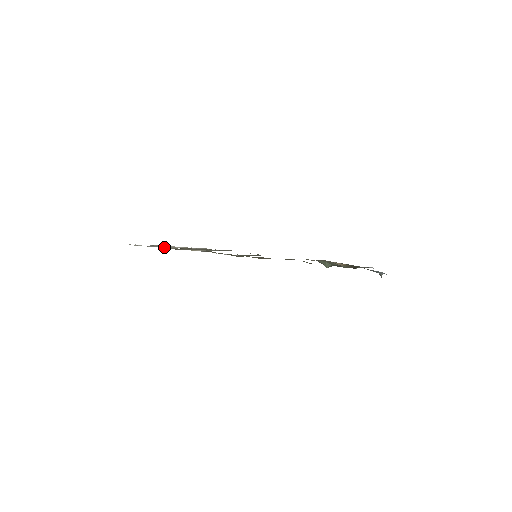
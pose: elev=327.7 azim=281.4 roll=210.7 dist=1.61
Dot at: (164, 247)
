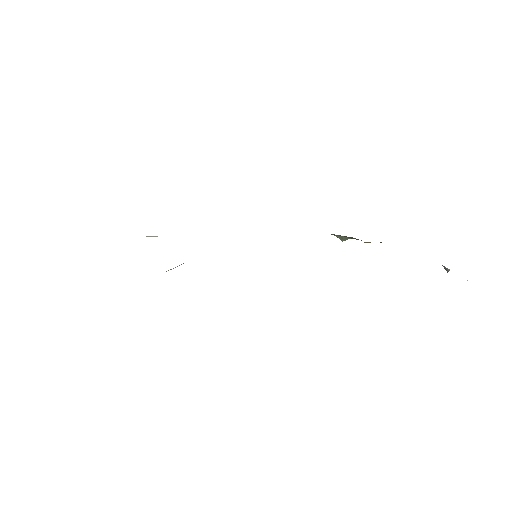
Dot at: occluded
